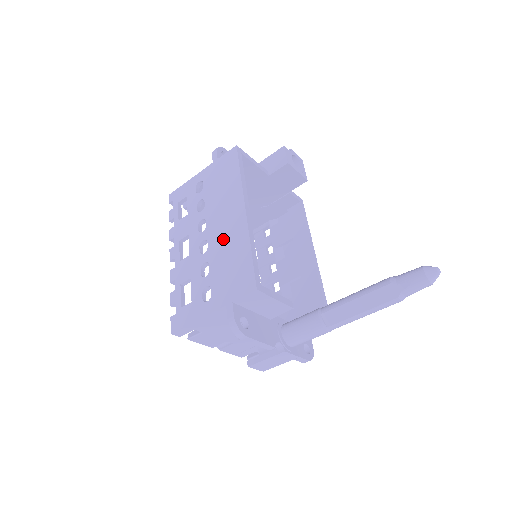
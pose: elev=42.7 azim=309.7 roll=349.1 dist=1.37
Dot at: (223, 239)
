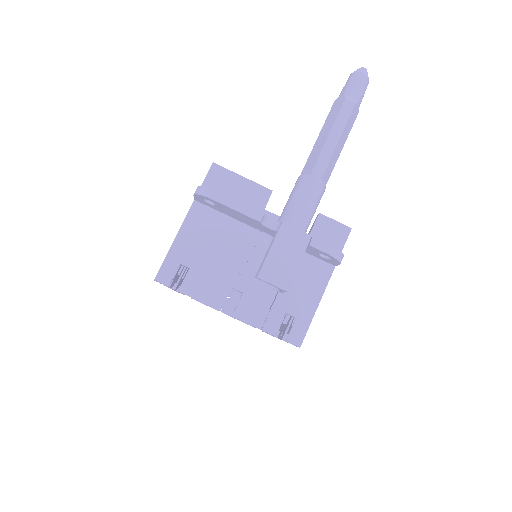
Dot at: occluded
